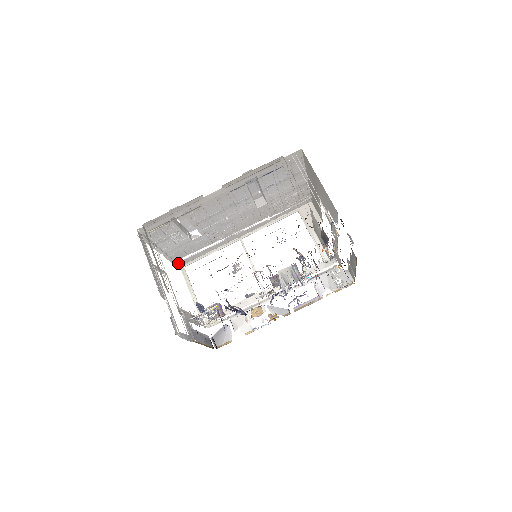
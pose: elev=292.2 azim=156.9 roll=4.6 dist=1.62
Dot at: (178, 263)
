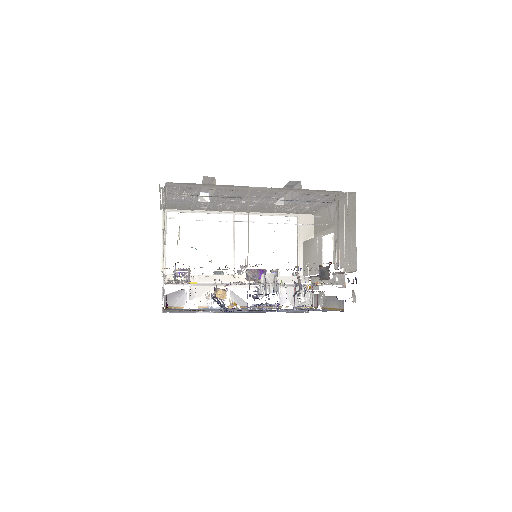
Dot at: (165, 207)
